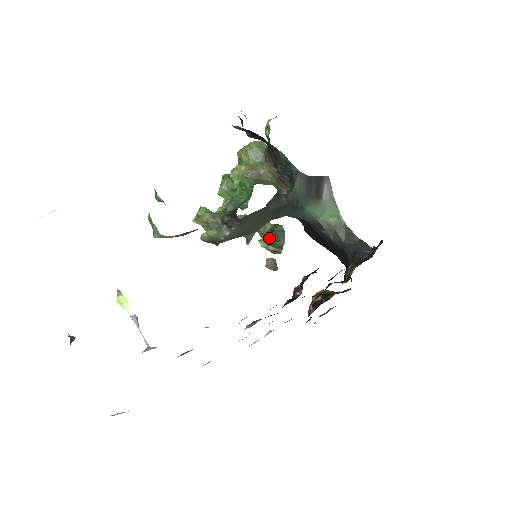
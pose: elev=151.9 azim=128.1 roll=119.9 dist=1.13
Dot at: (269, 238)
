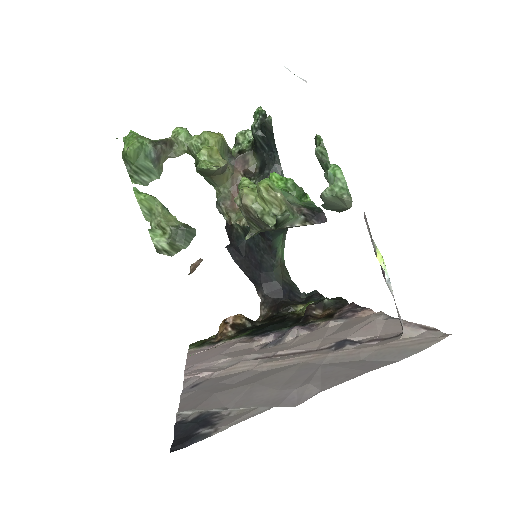
Dot at: (166, 233)
